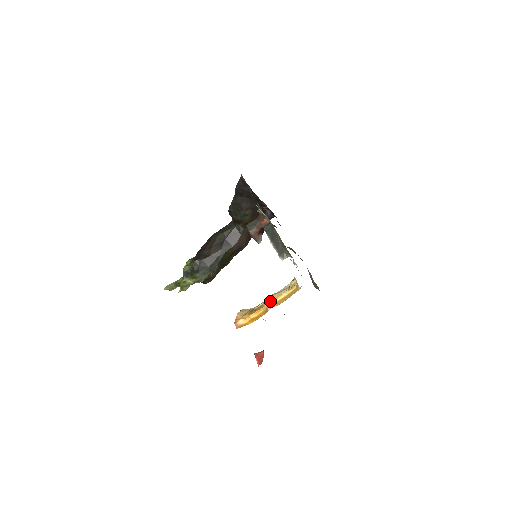
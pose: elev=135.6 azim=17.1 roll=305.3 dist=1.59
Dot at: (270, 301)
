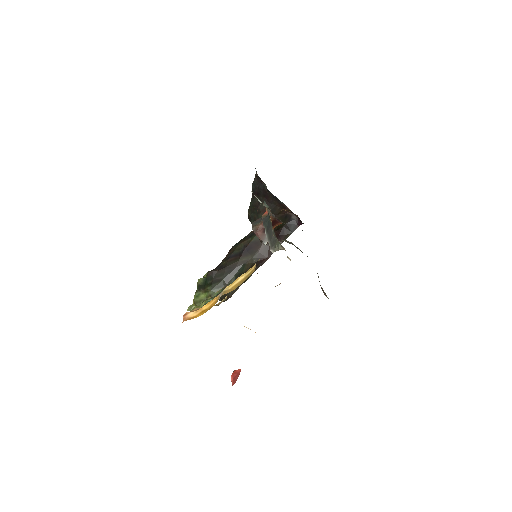
Dot at: (225, 288)
